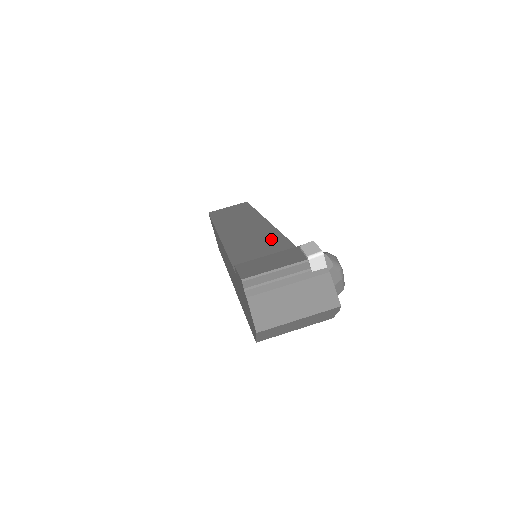
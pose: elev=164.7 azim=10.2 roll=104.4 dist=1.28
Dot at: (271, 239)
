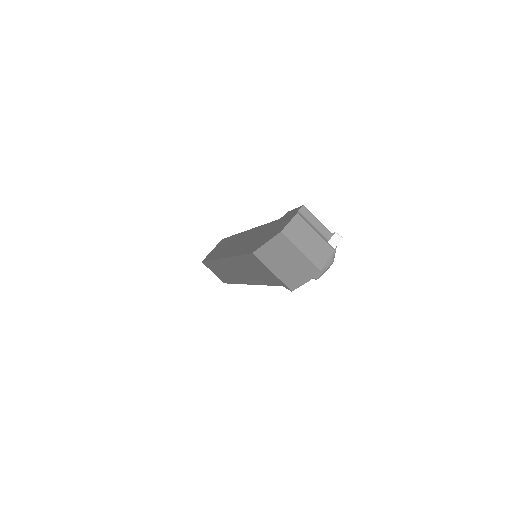
Dot at: occluded
